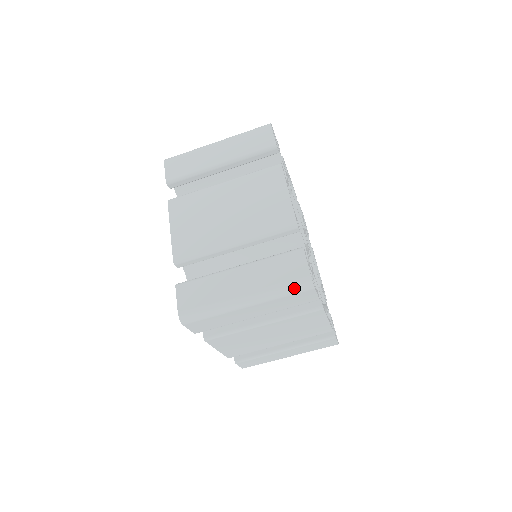
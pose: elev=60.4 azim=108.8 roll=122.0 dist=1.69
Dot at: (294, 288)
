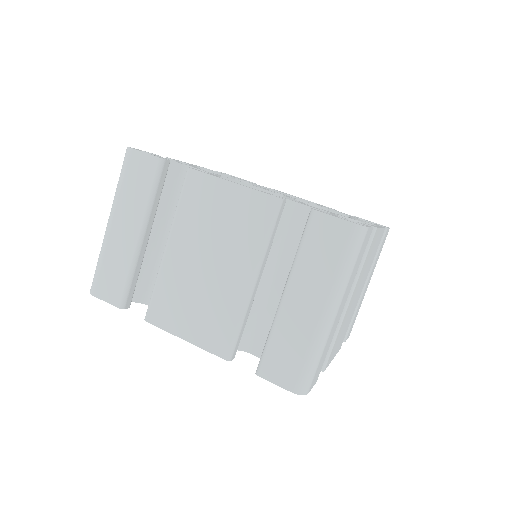
Dot at: (122, 168)
